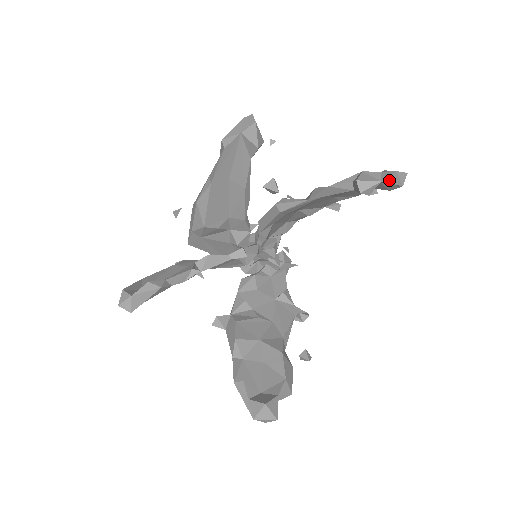
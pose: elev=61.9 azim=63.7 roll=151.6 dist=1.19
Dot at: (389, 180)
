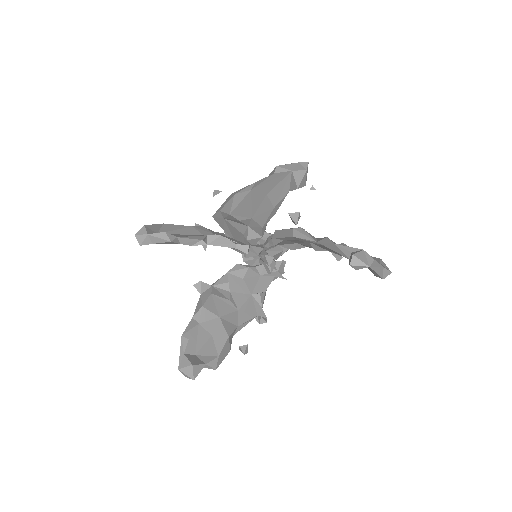
Dot at: (376, 269)
